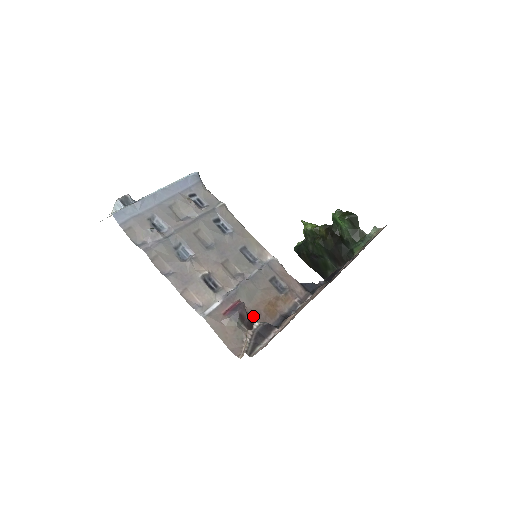
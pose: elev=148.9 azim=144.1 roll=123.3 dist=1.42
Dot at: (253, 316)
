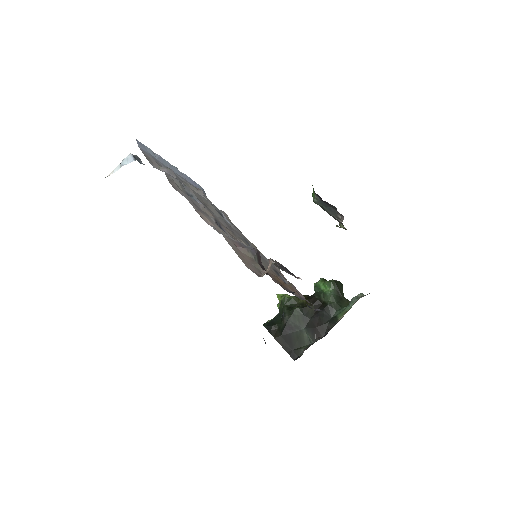
Dot at: occluded
